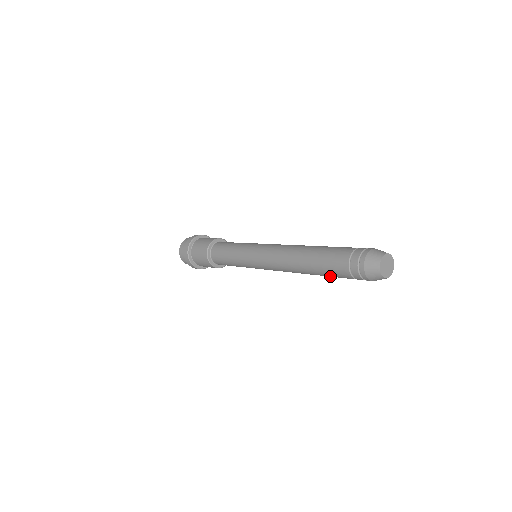
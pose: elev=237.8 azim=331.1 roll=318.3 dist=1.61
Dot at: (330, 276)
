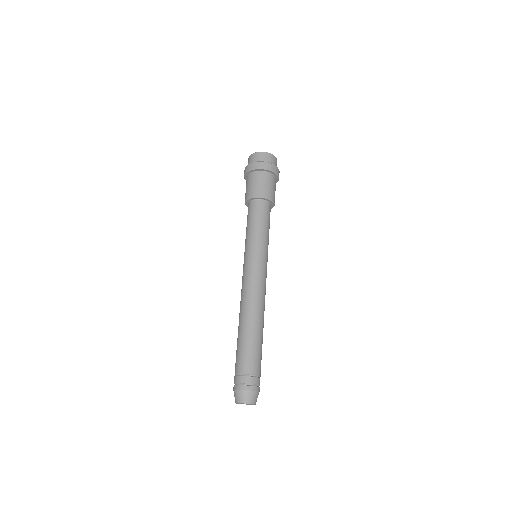
Dot at: occluded
